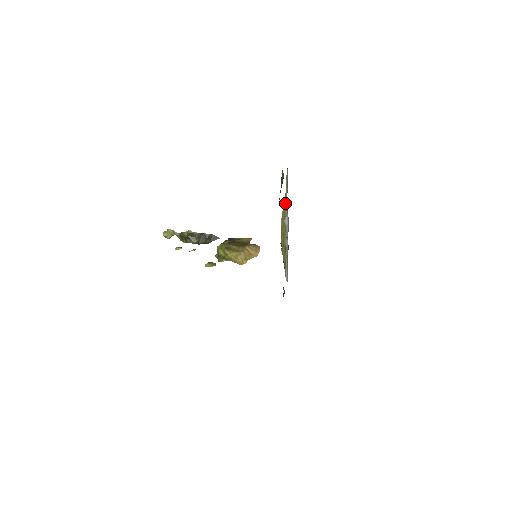
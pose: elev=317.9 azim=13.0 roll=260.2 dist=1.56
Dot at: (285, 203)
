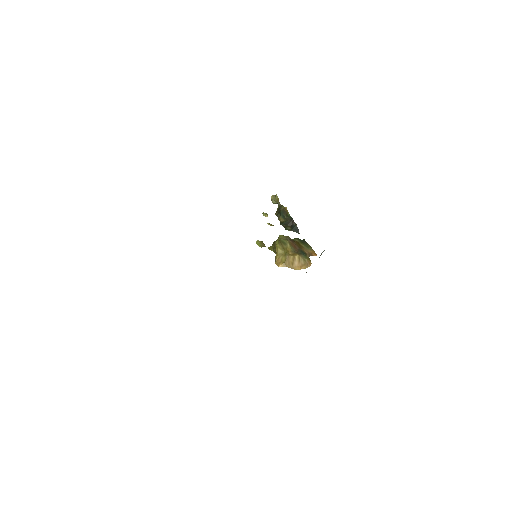
Dot at: occluded
